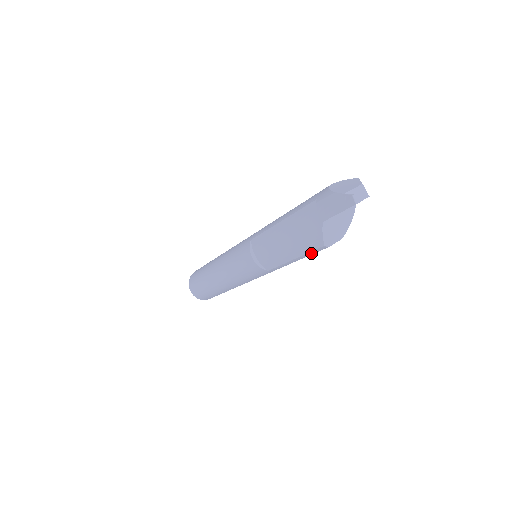
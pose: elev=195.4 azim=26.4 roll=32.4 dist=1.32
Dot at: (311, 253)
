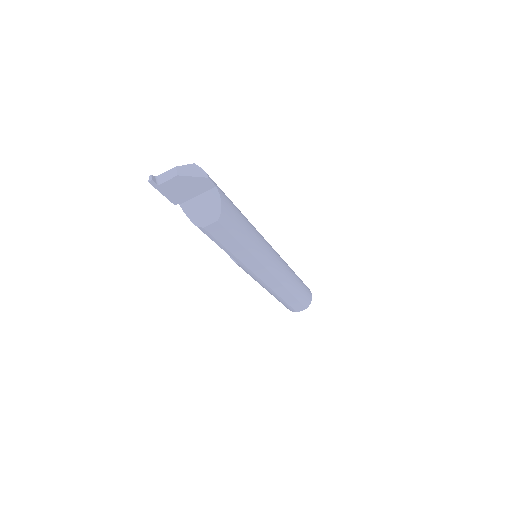
Dot at: (211, 237)
